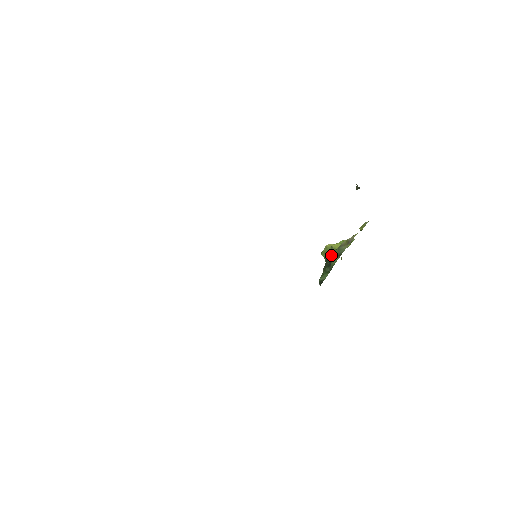
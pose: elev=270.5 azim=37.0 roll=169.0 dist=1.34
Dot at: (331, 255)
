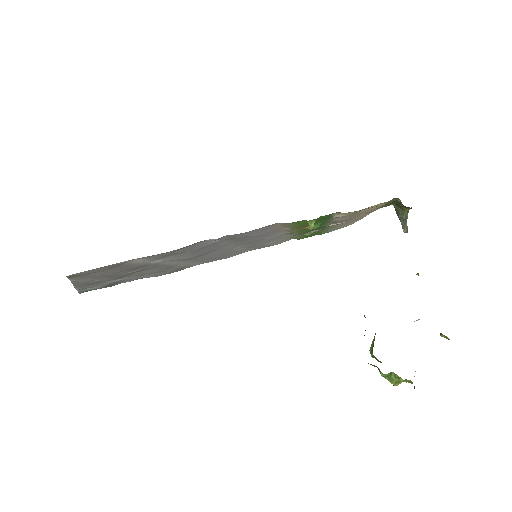
Dot at: occluded
